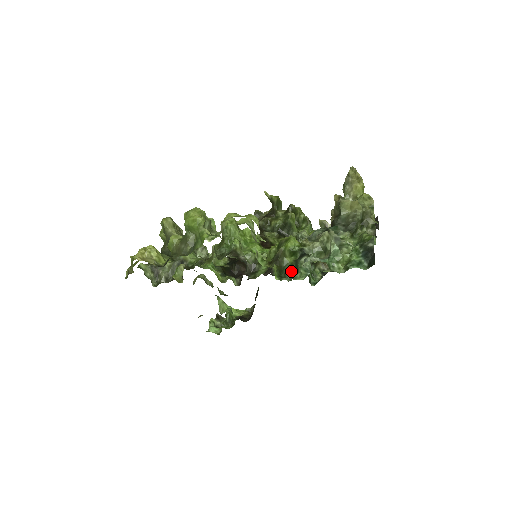
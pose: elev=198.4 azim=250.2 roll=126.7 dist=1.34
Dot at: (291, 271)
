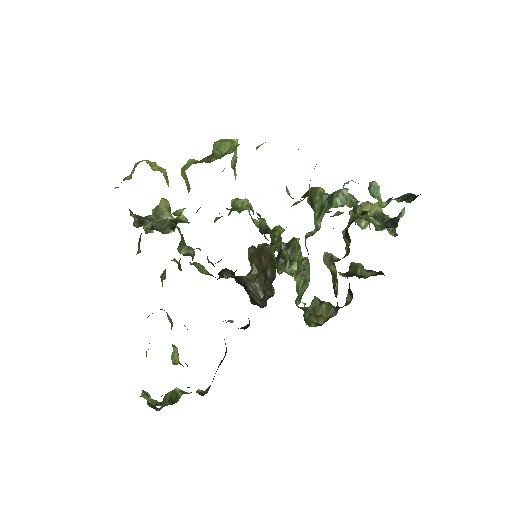
Dot at: (319, 216)
